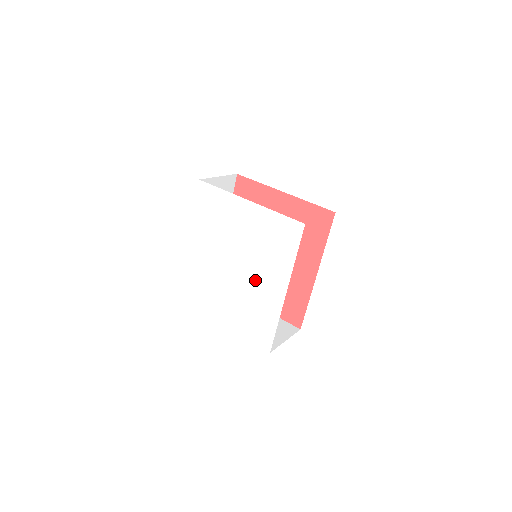
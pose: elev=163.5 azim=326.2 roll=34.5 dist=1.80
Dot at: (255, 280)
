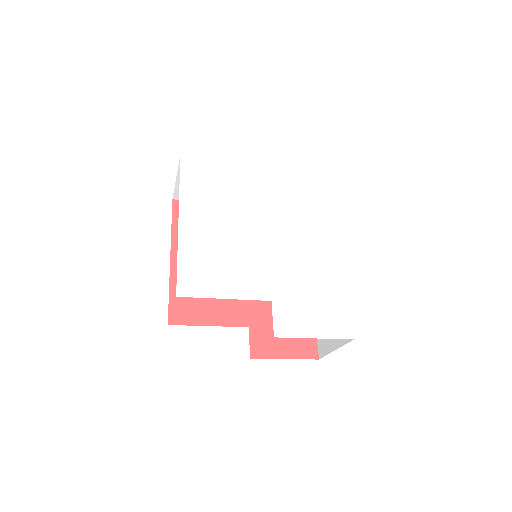
Dot at: (298, 249)
